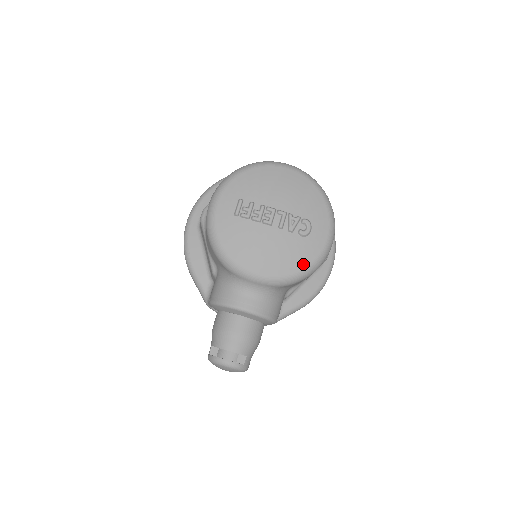
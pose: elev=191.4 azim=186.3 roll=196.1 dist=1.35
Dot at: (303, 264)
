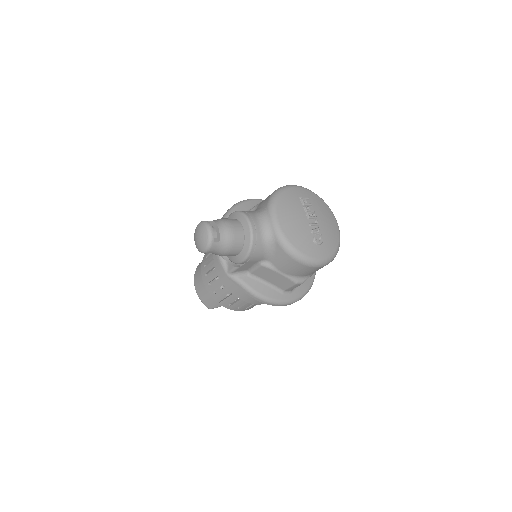
Dot at: (299, 247)
